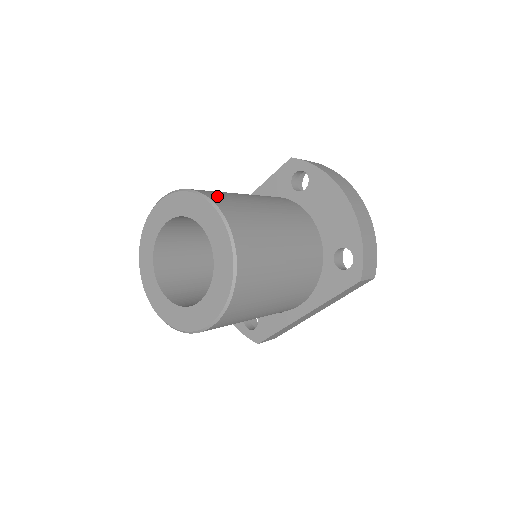
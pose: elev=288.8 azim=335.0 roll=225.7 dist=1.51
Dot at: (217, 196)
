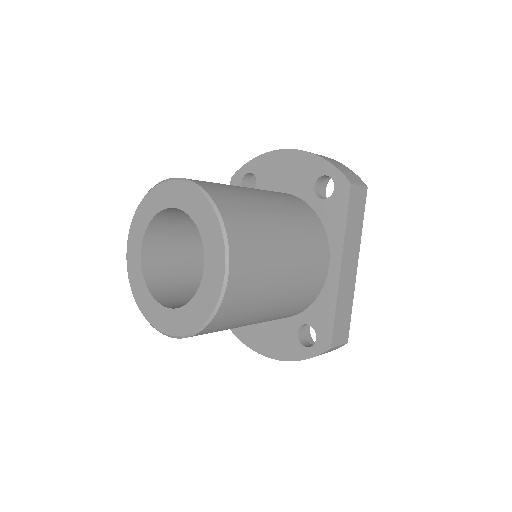
Dot at: occluded
